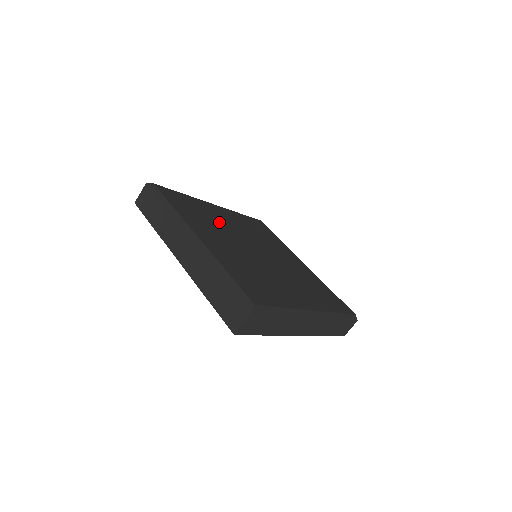
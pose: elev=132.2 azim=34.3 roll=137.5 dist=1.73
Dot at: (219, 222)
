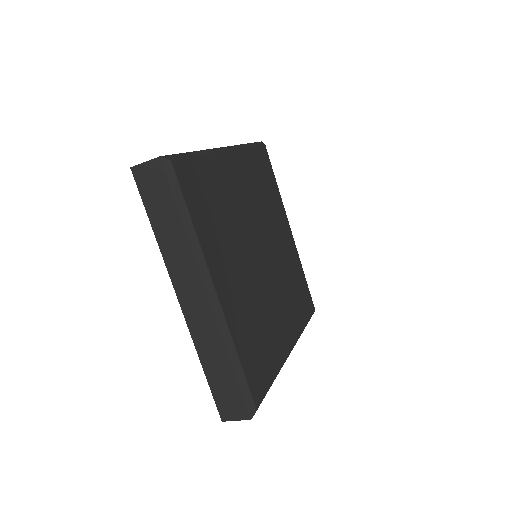
Dot at: (233, 211)
